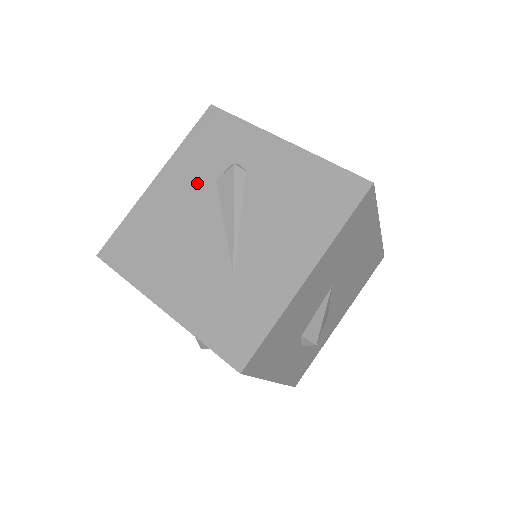
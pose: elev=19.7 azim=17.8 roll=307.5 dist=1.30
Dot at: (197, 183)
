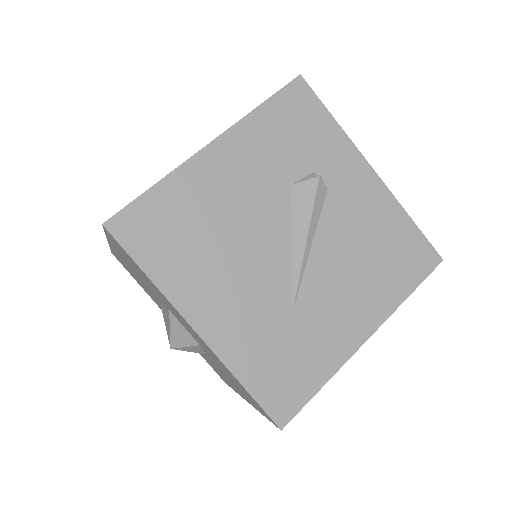
Dot at: (267, 177)
